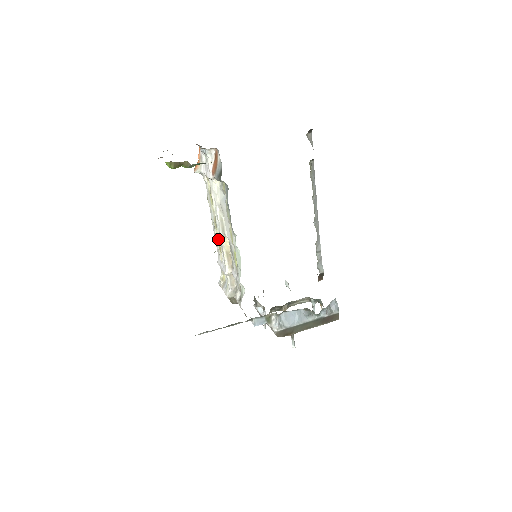
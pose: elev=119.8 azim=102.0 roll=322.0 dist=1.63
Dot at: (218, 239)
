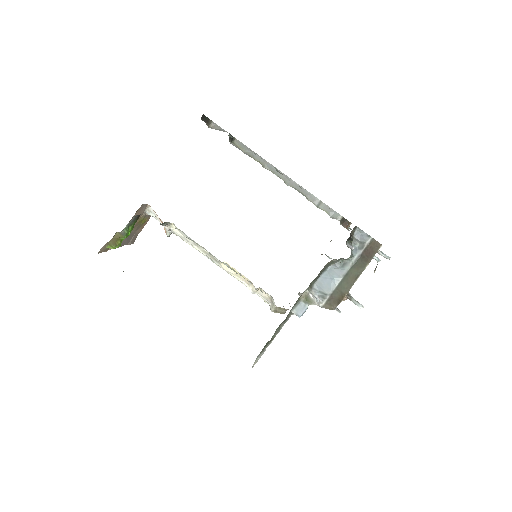
Dot at: occluded
